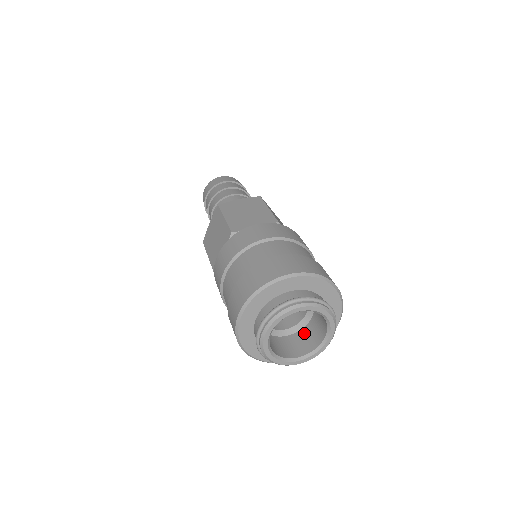
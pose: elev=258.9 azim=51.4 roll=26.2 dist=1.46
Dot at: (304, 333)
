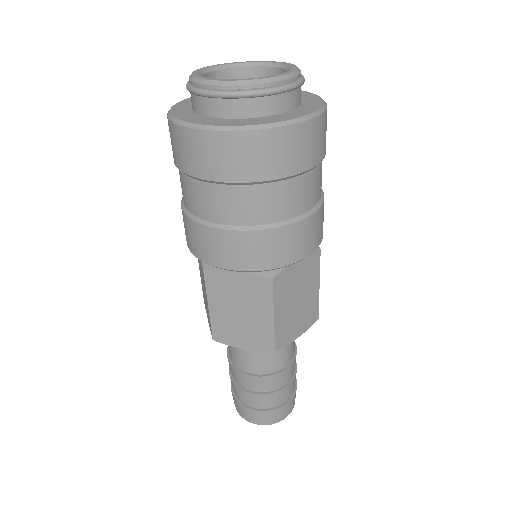
Dot at: occluded
